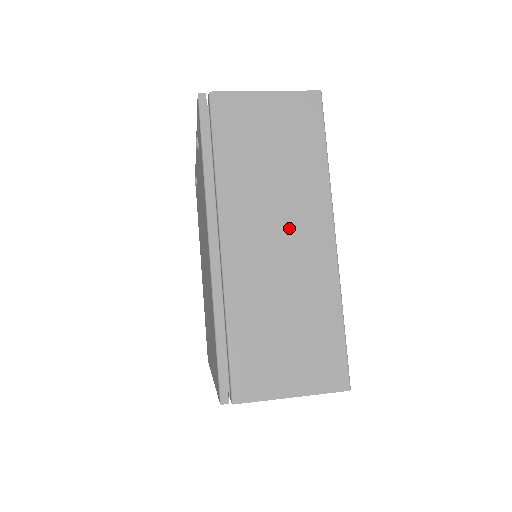
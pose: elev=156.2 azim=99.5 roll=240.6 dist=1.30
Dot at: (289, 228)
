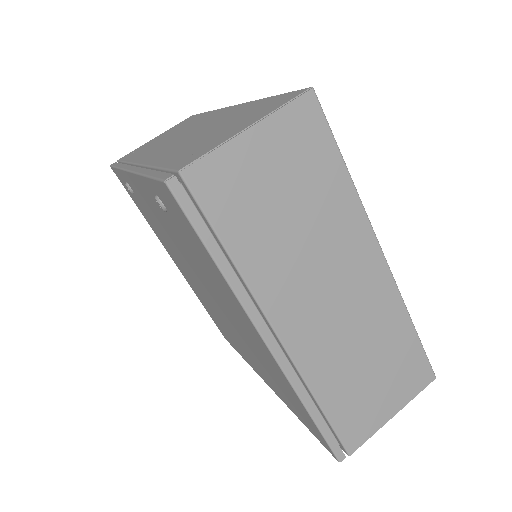
Dot at: (339, 278)
